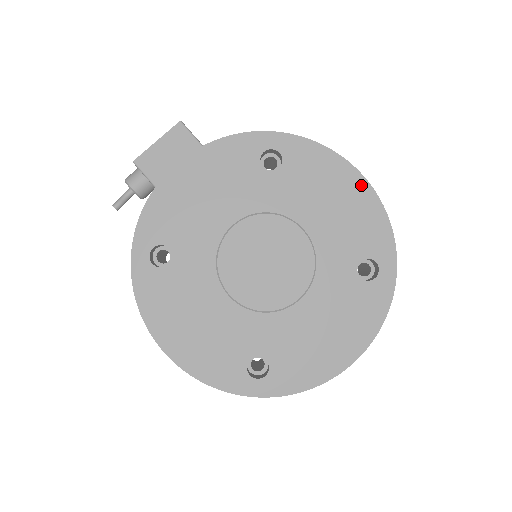
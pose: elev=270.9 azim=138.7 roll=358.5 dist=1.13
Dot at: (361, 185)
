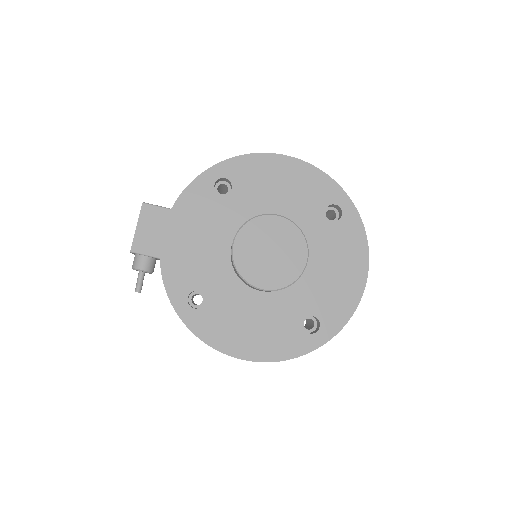
Dot at: (291, 163)
